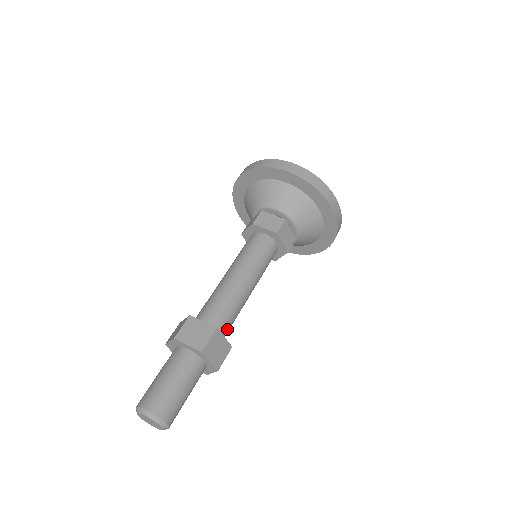
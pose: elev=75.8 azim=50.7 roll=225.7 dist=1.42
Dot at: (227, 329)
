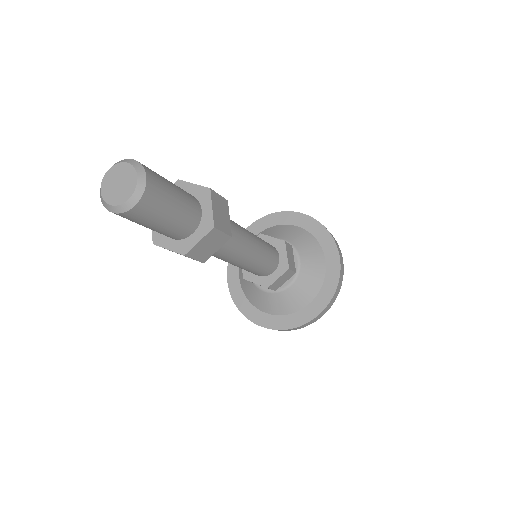
Dot at: occluded
